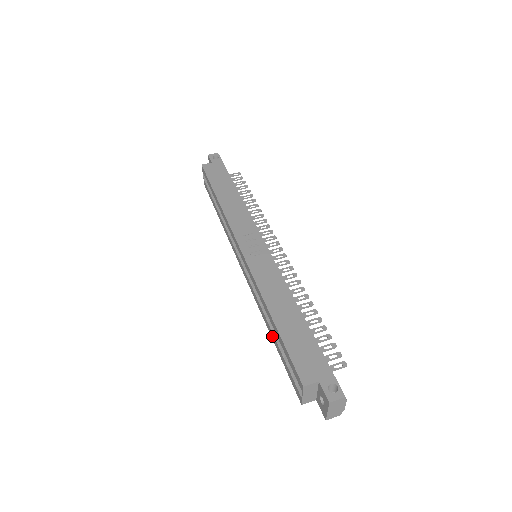
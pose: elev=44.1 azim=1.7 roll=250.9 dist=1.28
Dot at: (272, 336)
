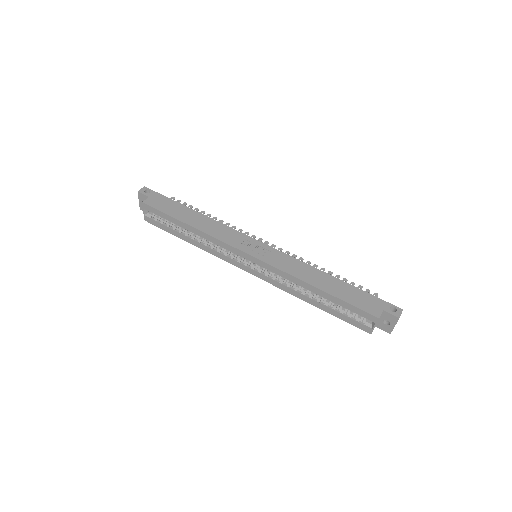
Dot at: (317, 305)
